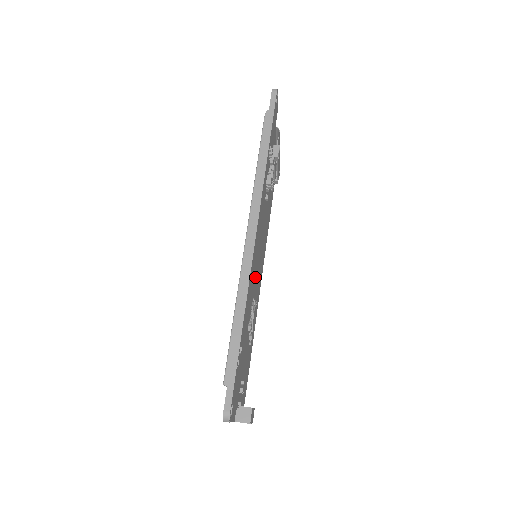
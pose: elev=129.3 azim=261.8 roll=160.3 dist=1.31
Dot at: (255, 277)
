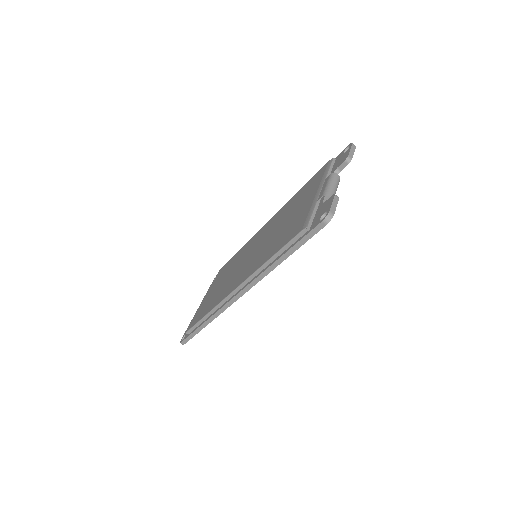
Dot at: occluded
